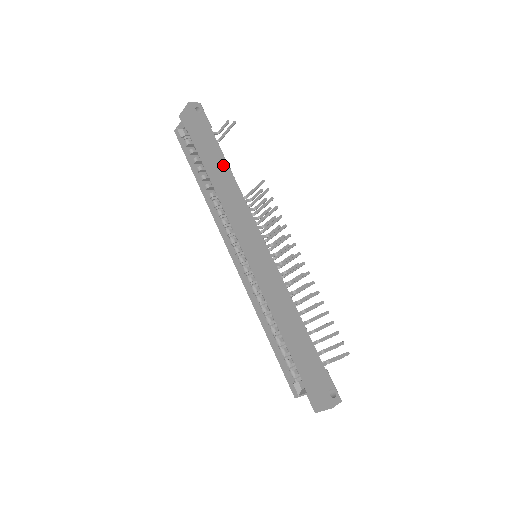
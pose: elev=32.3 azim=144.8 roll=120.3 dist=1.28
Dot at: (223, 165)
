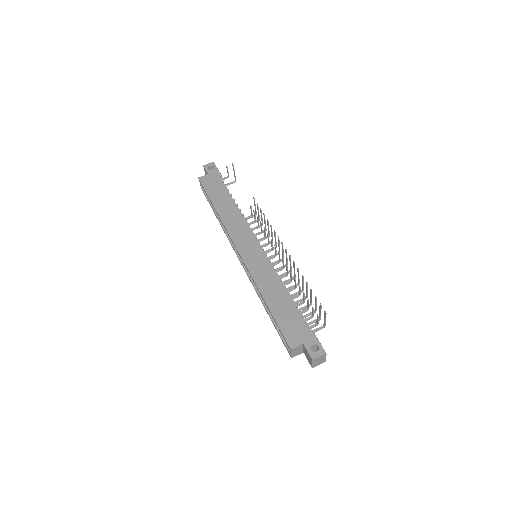
Dot at: (227, 199)
